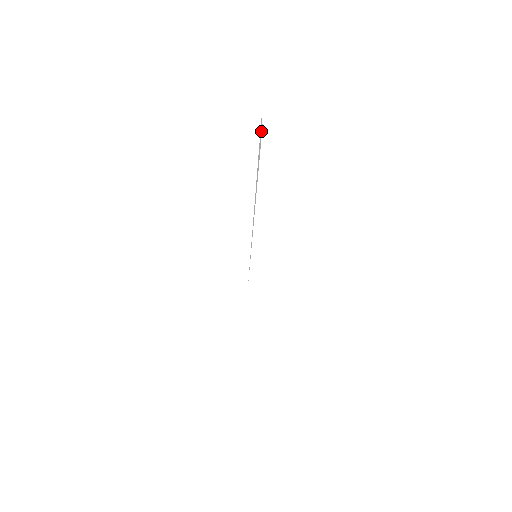
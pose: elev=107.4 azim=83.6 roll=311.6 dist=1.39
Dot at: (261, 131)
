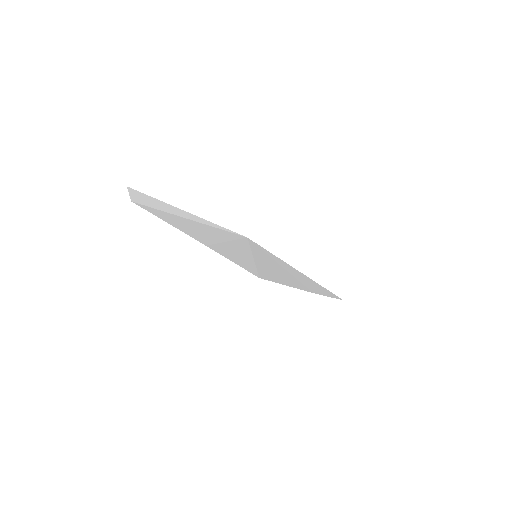
Dot at: (136, 195)
